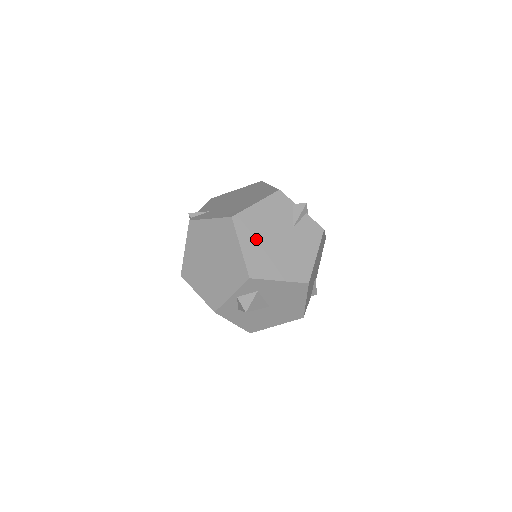
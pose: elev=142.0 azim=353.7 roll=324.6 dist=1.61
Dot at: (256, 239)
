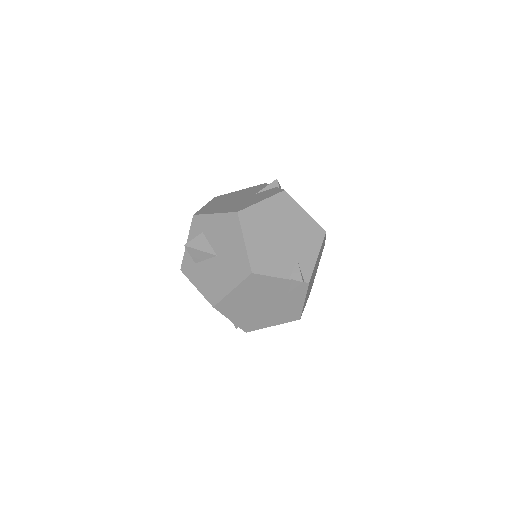
Dot at: (220, 201)
